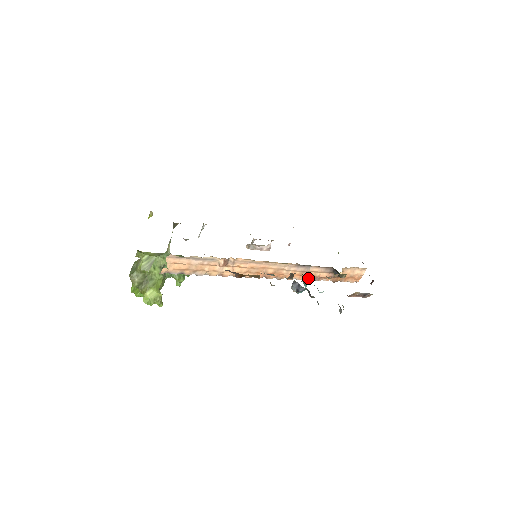
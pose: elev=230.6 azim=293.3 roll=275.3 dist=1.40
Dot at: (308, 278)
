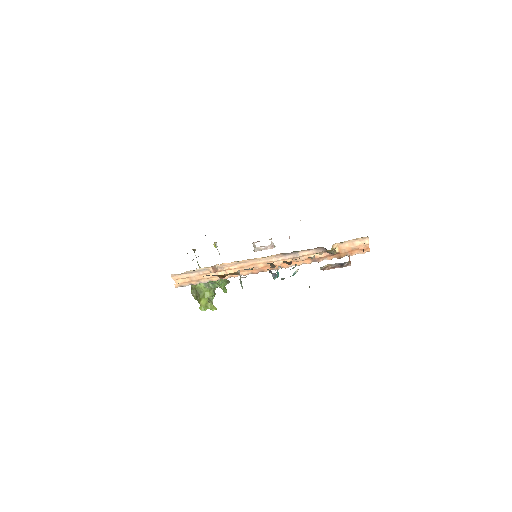
Dot at: (290, 263)
